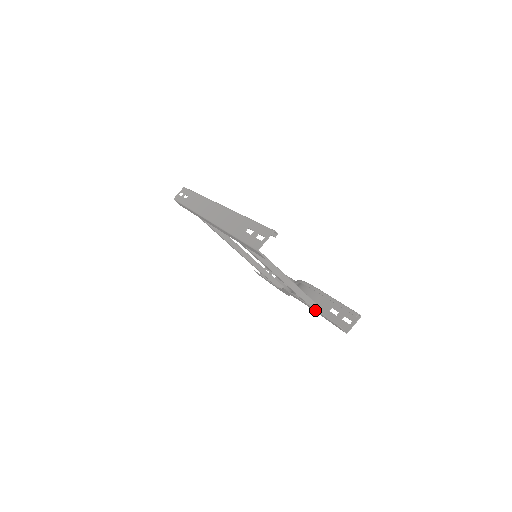
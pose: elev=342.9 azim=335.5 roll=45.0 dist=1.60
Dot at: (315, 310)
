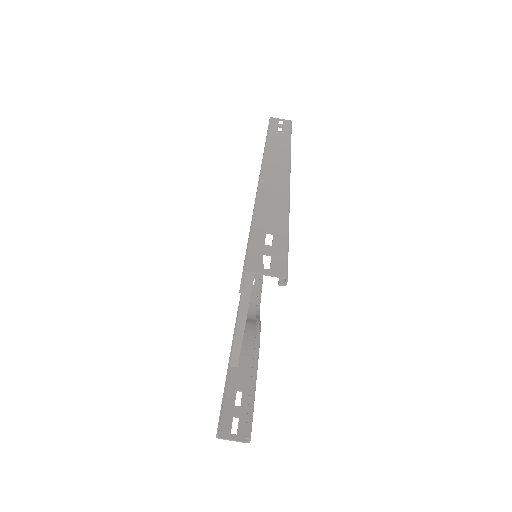
Dot at: (227, 373)
